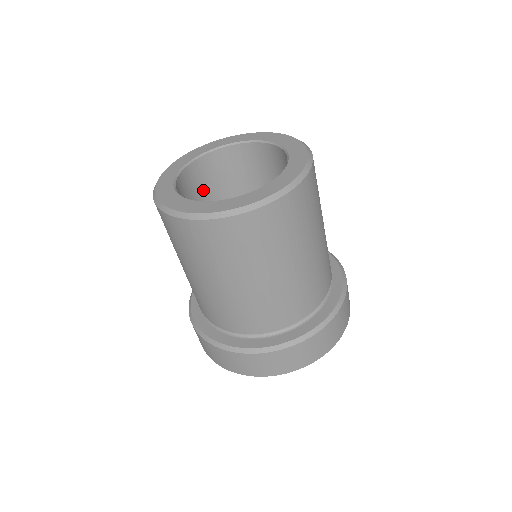
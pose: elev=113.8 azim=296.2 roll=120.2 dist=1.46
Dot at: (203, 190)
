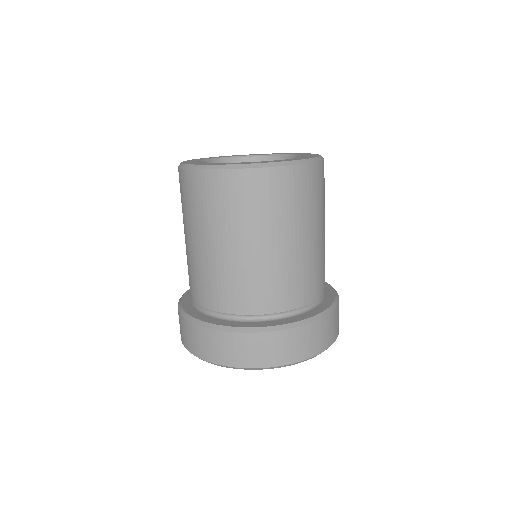
Dot at: occluded
